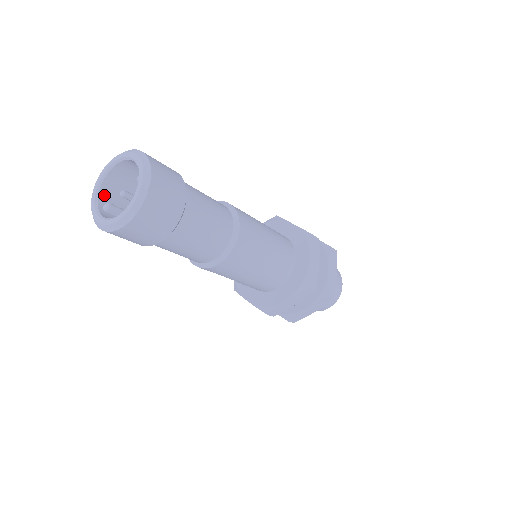
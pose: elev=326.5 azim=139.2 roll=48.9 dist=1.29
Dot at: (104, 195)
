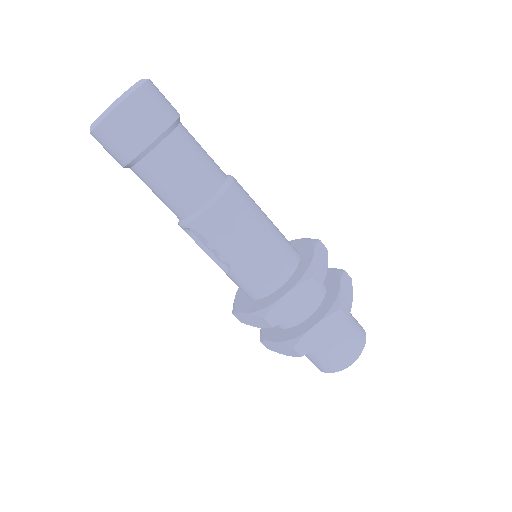
Dot at: occluded
